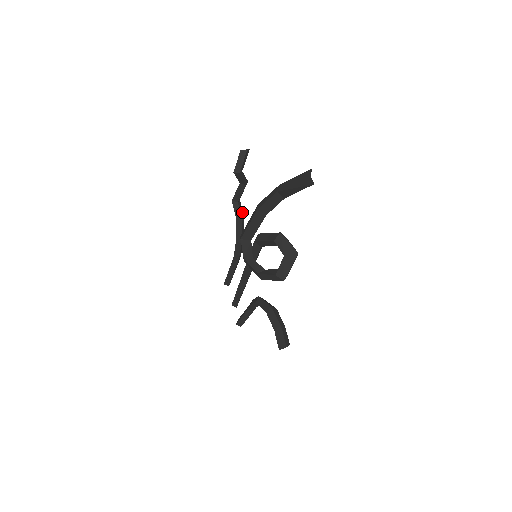
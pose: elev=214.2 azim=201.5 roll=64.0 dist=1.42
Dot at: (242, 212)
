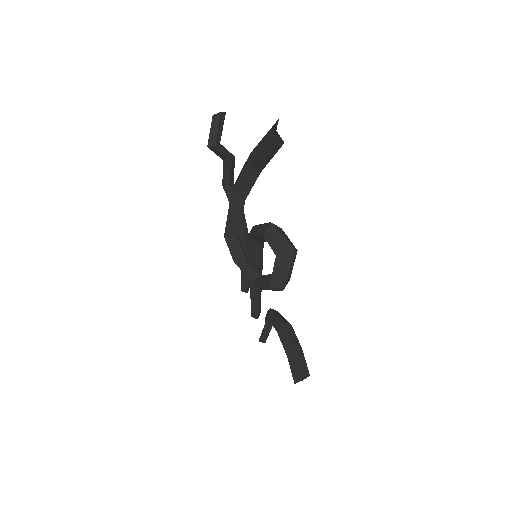
Dot at: occluded
